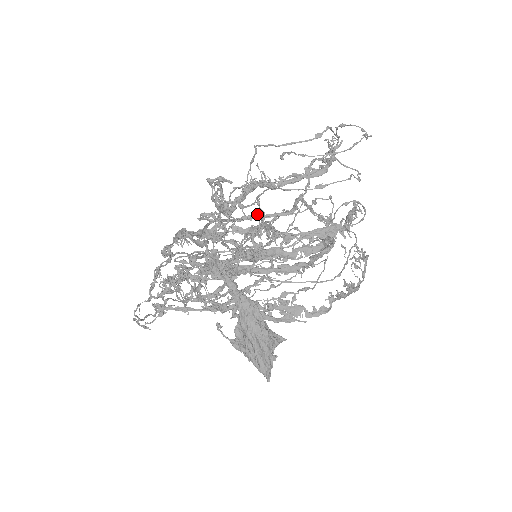
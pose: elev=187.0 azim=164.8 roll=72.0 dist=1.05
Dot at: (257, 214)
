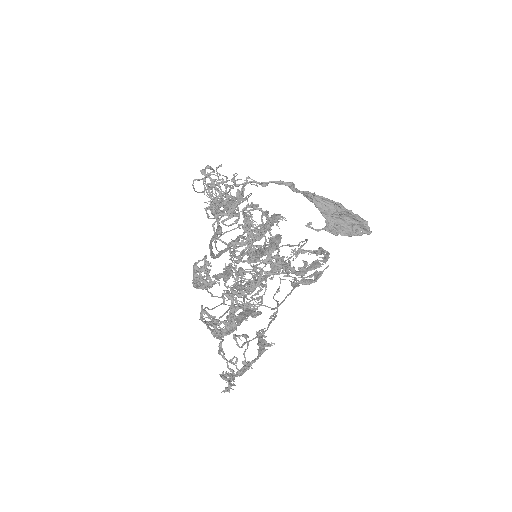
Dot at: (247, 177)
